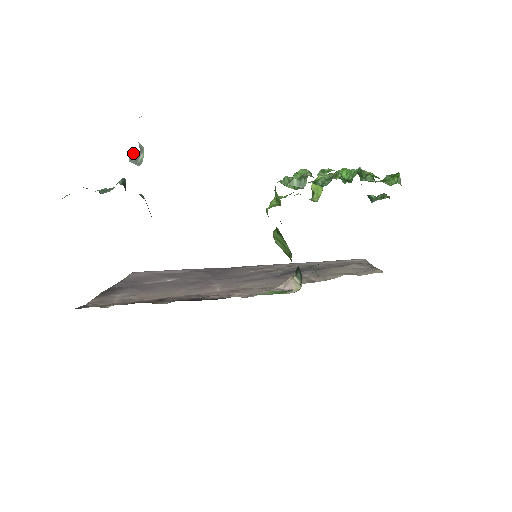
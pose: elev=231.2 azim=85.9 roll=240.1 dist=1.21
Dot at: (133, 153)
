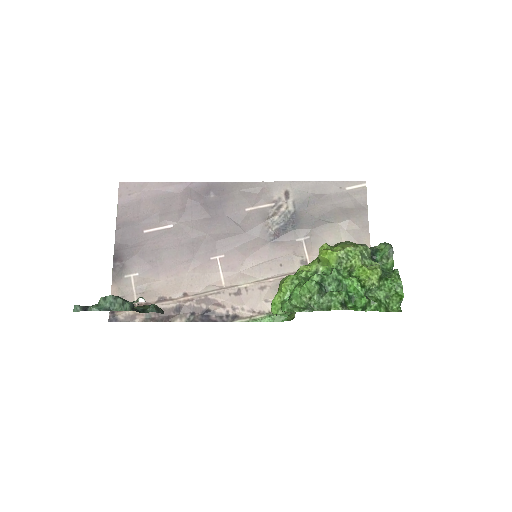
Dot at: (138, 307)
